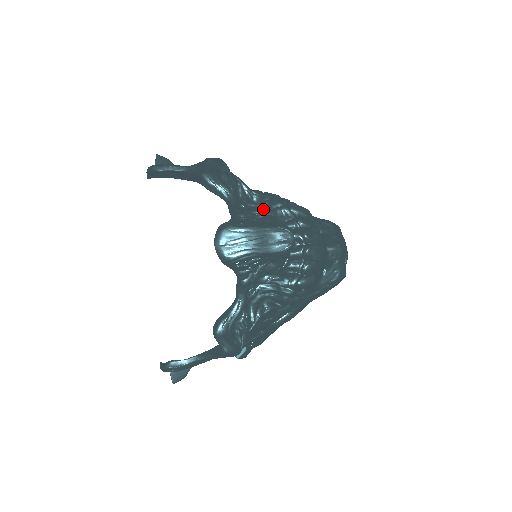
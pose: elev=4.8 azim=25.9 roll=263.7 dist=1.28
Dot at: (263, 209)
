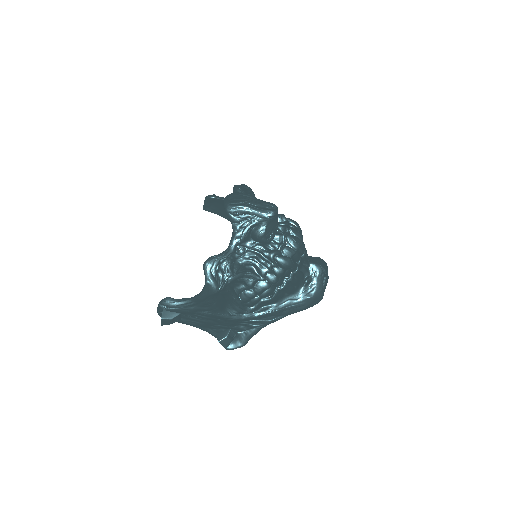
Dot at: occluded
